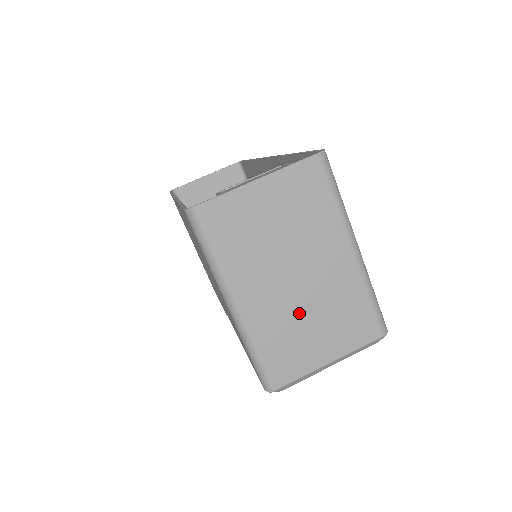
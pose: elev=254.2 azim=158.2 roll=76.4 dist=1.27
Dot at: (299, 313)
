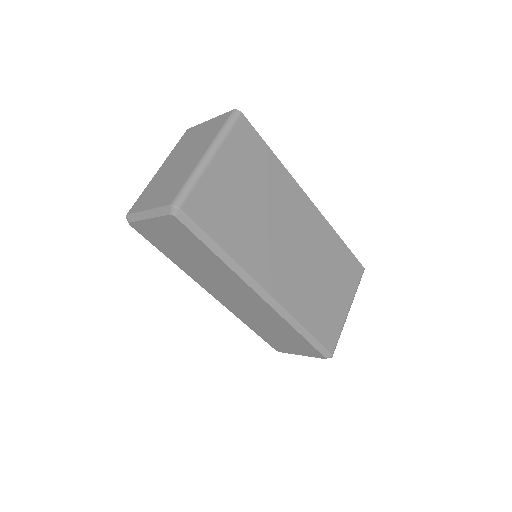
Dot at: (165, 180)
